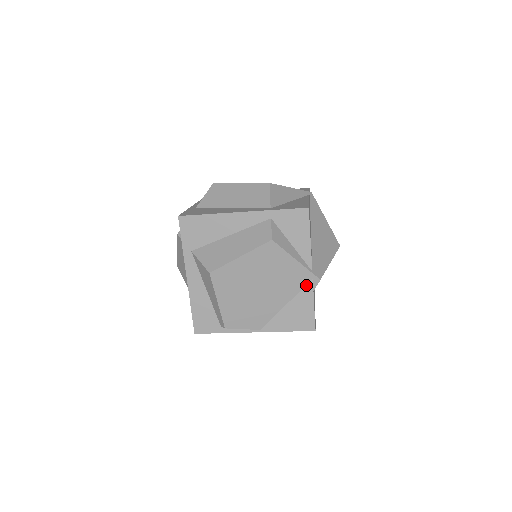
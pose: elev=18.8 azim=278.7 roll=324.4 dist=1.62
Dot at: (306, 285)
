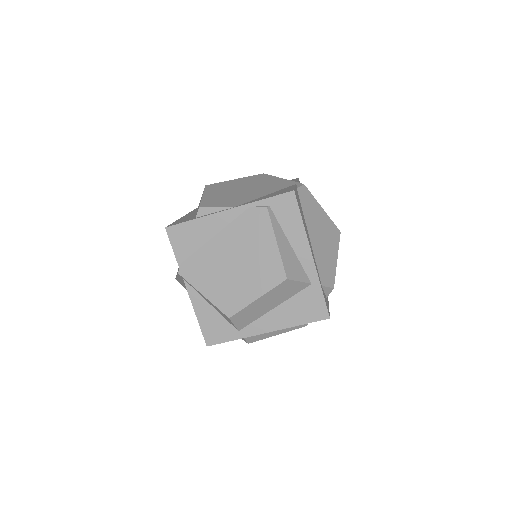
Dot at: occluded
